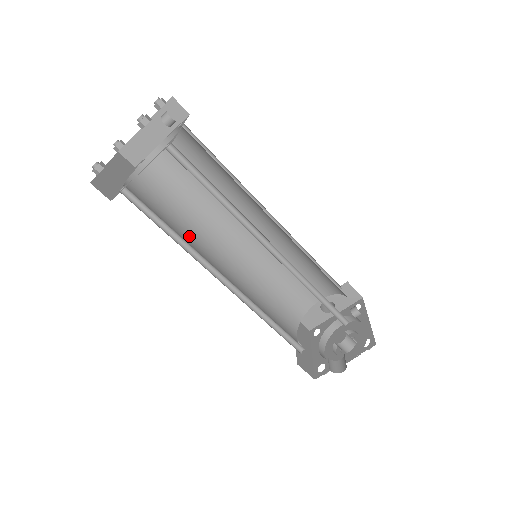
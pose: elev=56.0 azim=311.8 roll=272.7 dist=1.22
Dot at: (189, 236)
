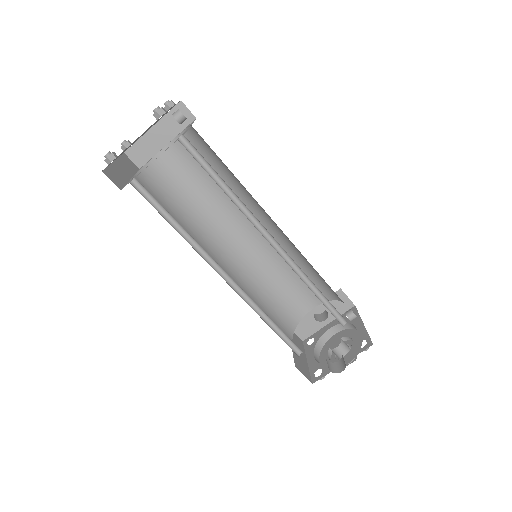
Dot at: (191, 235)
